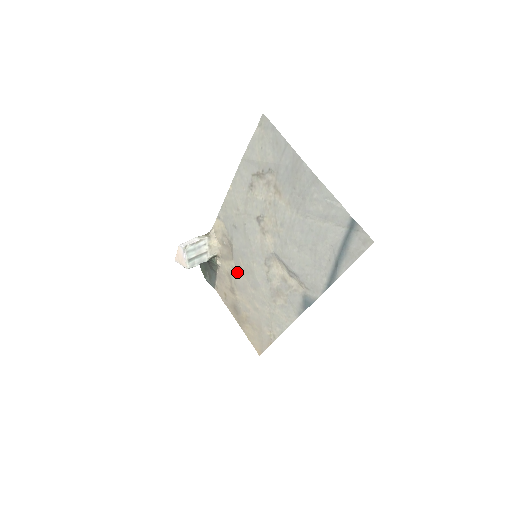
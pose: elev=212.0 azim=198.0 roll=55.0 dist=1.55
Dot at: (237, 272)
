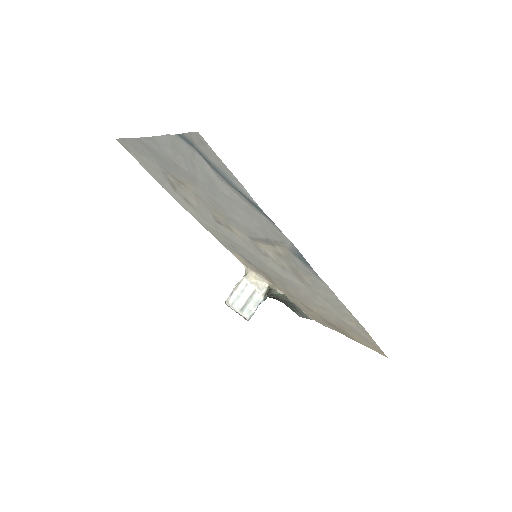
Dot at: (283, 286)
